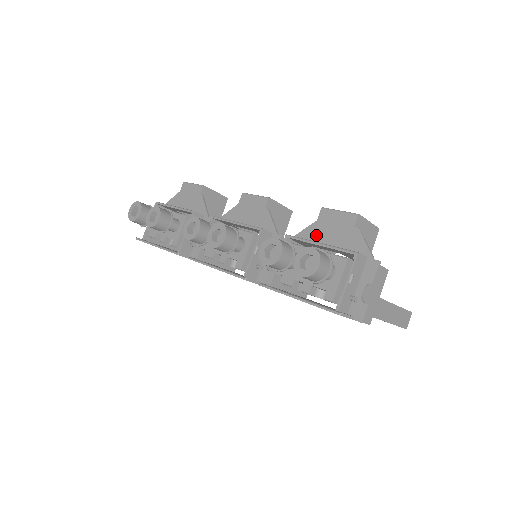
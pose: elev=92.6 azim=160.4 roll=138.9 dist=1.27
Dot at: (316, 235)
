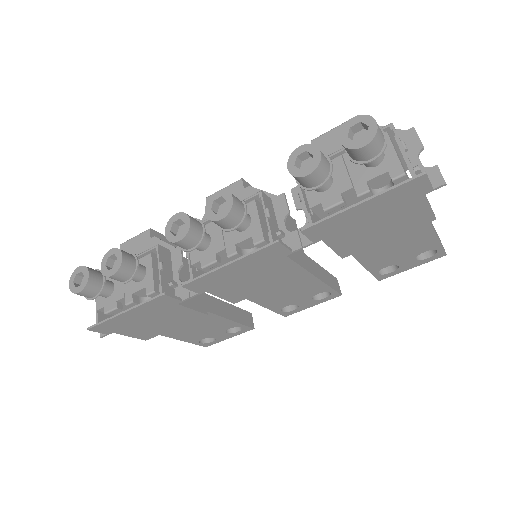
Dot at: occluded
